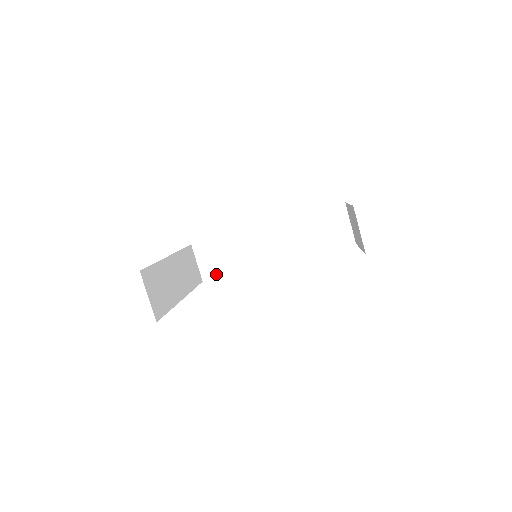
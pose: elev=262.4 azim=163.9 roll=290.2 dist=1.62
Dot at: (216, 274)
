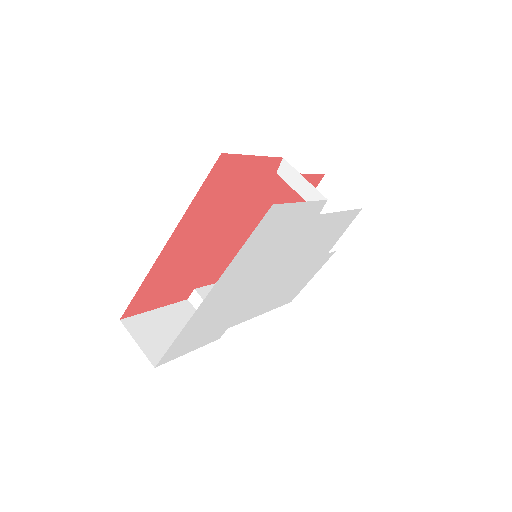
Dot at: occluded
